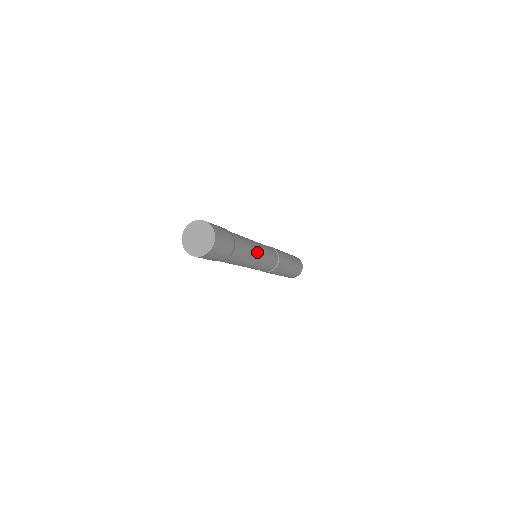
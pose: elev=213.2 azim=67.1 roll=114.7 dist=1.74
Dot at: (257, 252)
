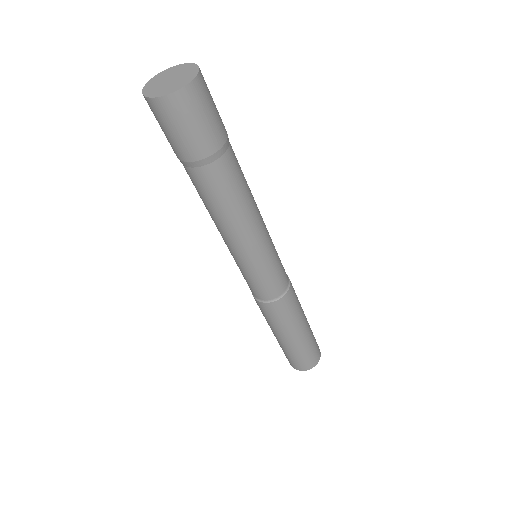
Dot at: (260, 217)
